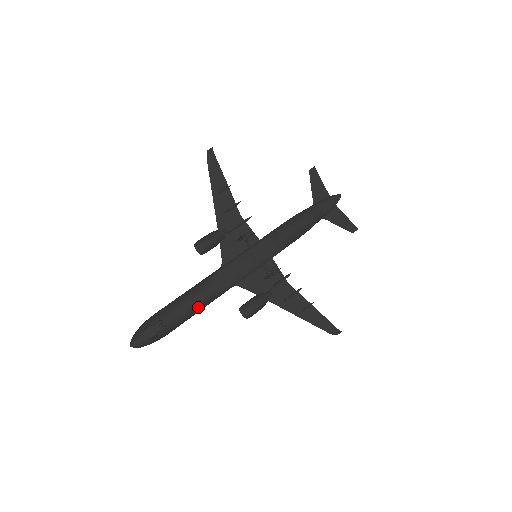
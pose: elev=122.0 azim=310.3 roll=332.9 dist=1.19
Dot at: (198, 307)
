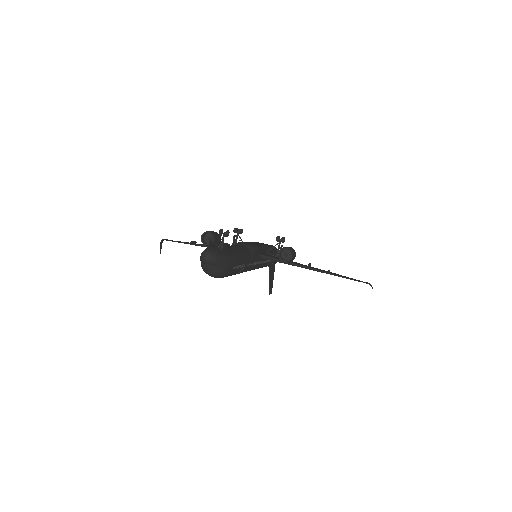
Dot at: (243, 251)
